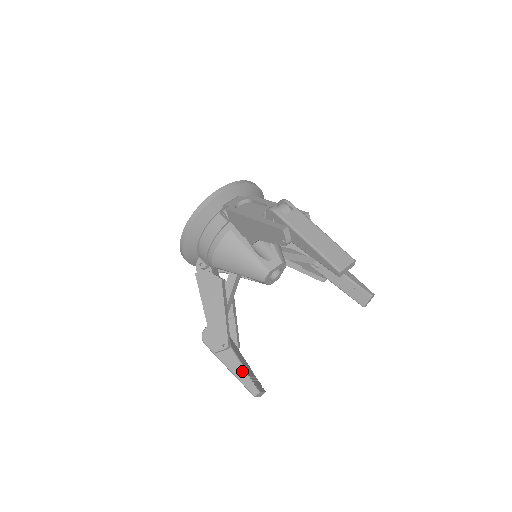
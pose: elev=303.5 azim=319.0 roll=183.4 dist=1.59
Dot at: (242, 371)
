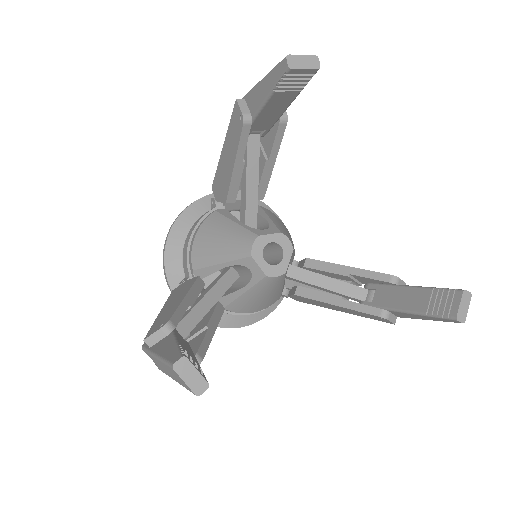
Dot at: (173, 345)
